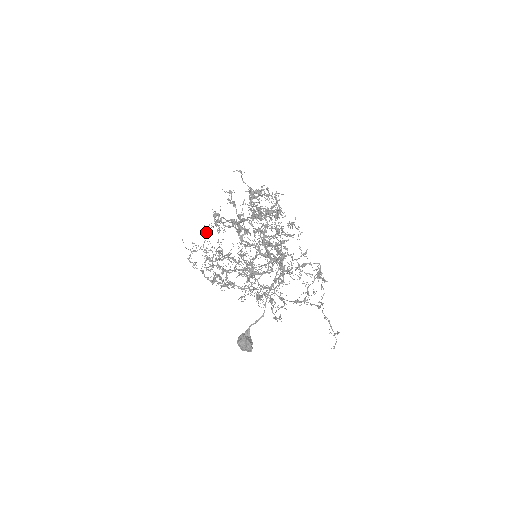
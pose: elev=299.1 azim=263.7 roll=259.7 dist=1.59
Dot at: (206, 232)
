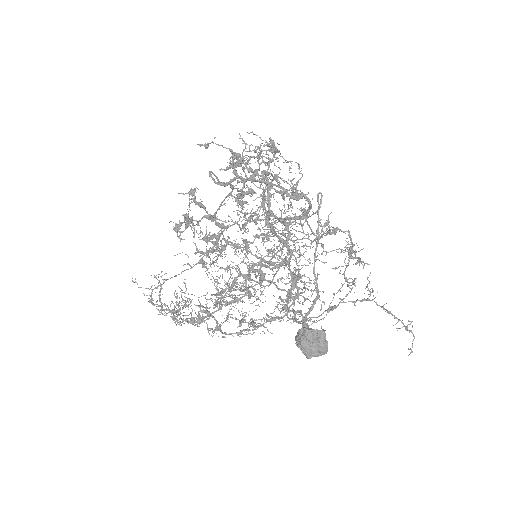
Dot at: (158, 282)
